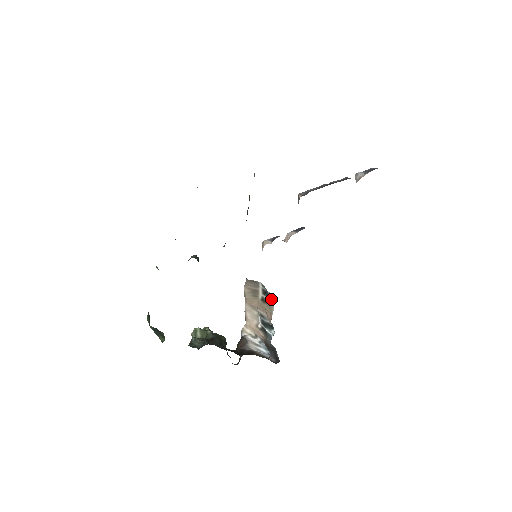
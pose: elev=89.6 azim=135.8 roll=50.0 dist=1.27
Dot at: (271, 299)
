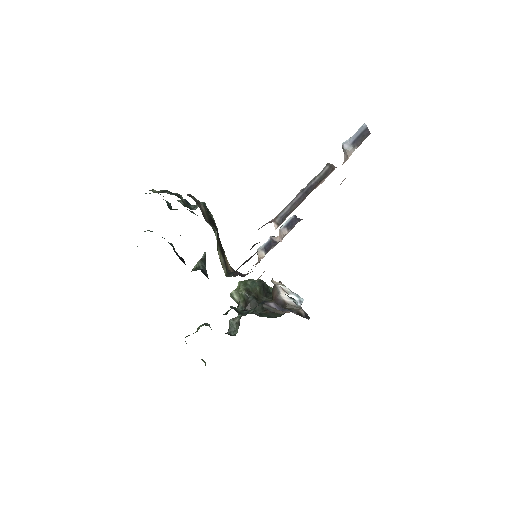
Dot at: occluded
